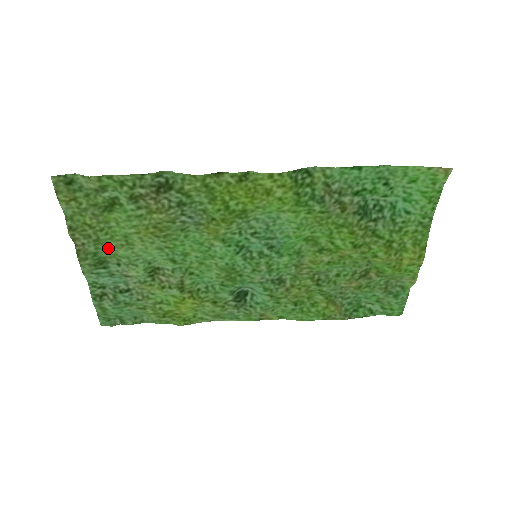
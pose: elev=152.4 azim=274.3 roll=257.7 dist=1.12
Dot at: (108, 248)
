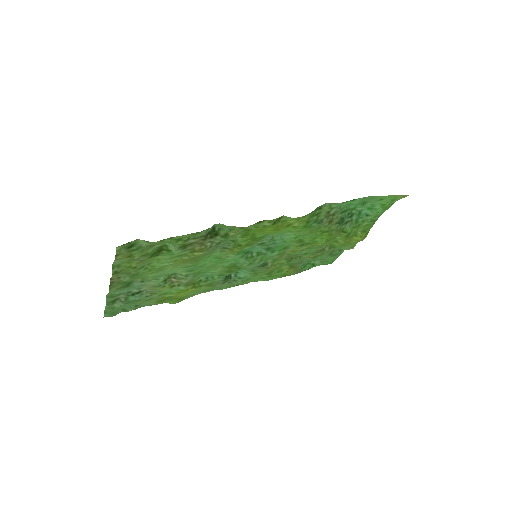
Dot at: occluded
